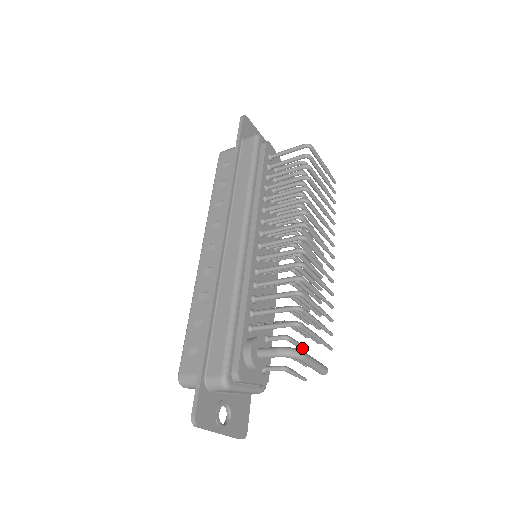
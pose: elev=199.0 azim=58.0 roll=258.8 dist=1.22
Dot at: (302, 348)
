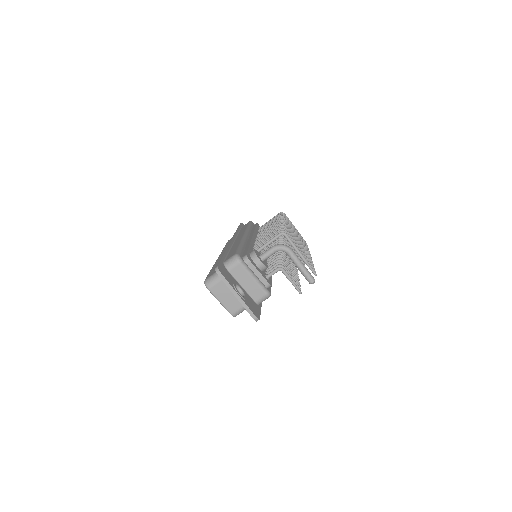
Dot at: (295, 279)
